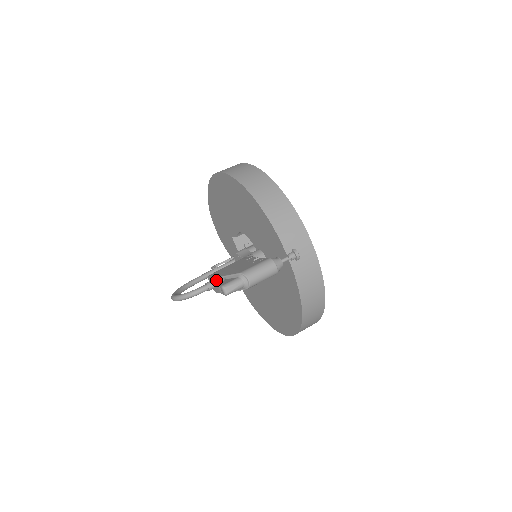
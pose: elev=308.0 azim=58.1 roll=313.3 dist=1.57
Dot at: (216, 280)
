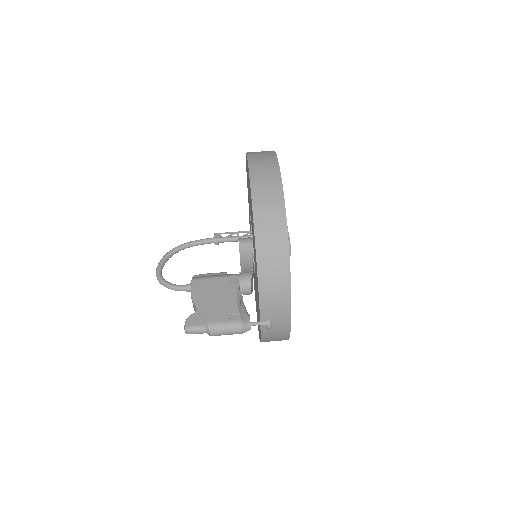
Dot at: occluded
